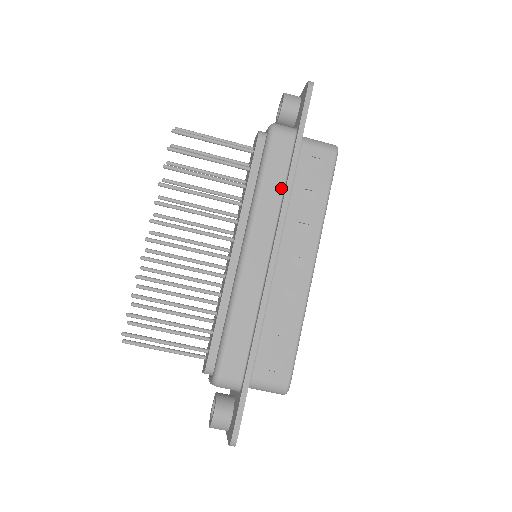
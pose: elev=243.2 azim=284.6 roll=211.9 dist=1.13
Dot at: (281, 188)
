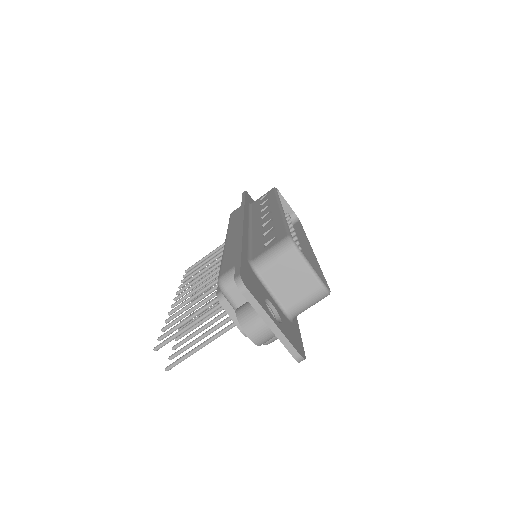
Dot at: occluded
